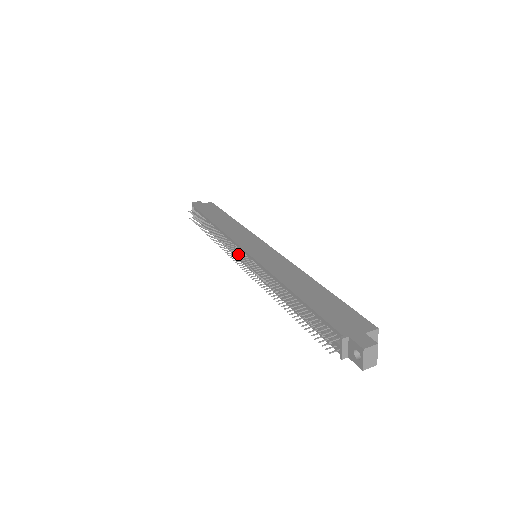
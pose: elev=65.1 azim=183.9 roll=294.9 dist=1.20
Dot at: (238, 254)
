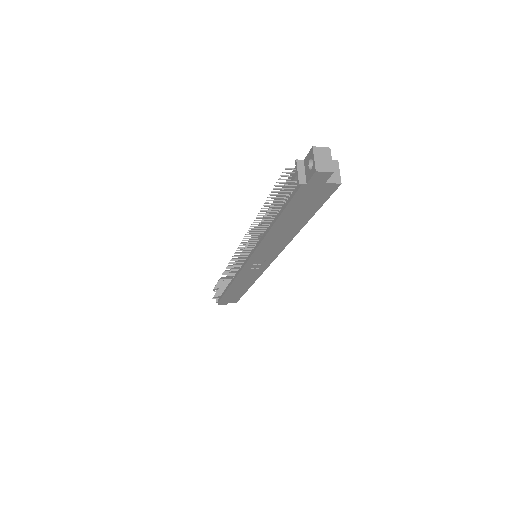
Dot at: occluded
